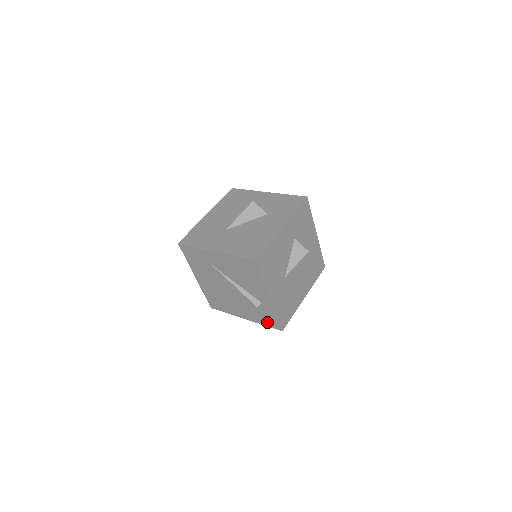
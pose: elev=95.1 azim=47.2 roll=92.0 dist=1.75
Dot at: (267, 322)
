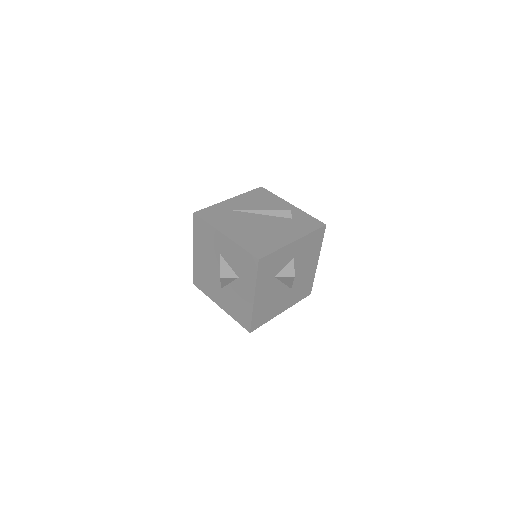
Dot at: (310, 227)
